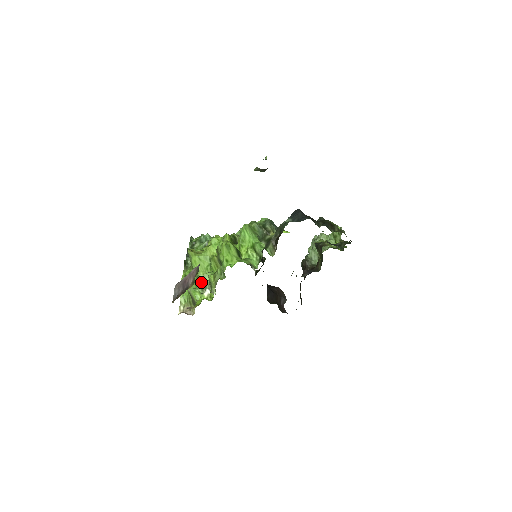
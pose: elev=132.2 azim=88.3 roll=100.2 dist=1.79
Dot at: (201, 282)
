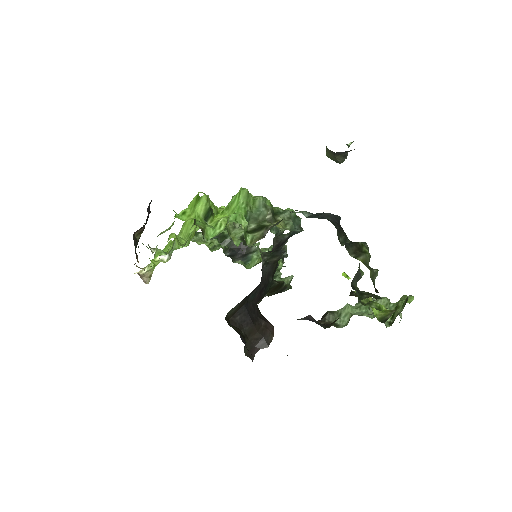
Dot at: (173, 247)
